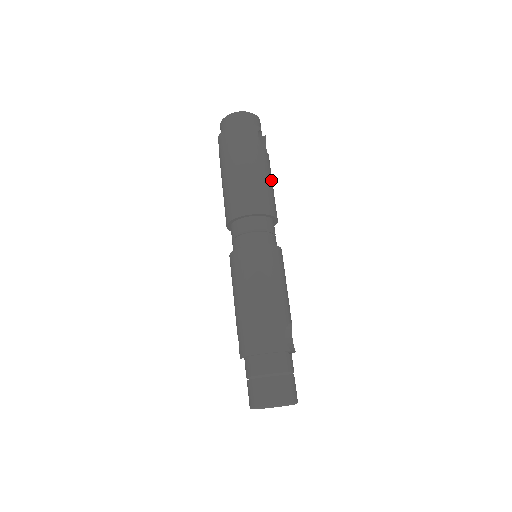
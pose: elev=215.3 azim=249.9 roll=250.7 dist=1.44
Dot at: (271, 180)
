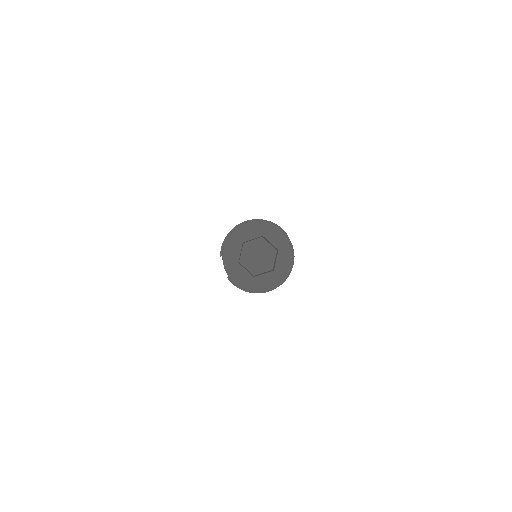
Dot at: occluded
